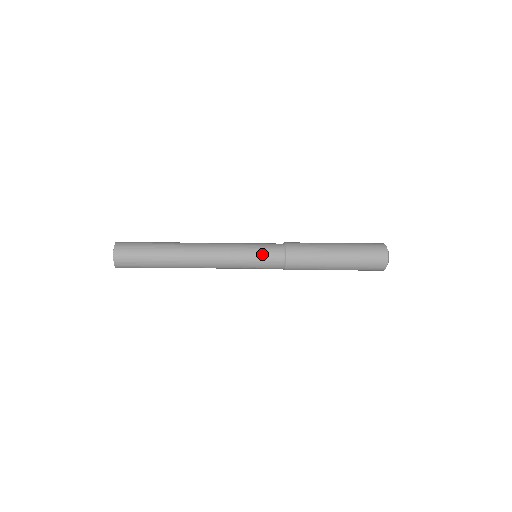
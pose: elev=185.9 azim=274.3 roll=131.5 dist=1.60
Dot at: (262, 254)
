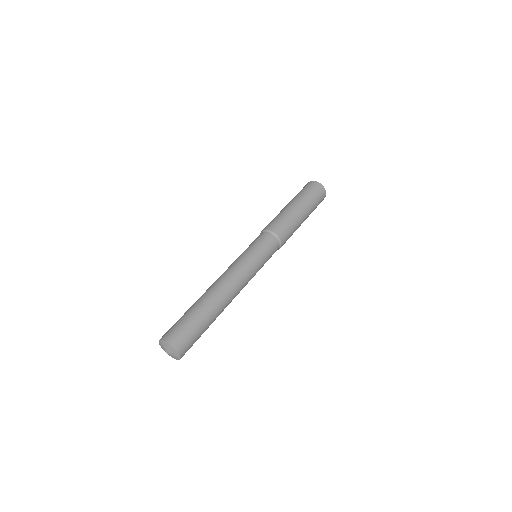
Dot at: occluded
